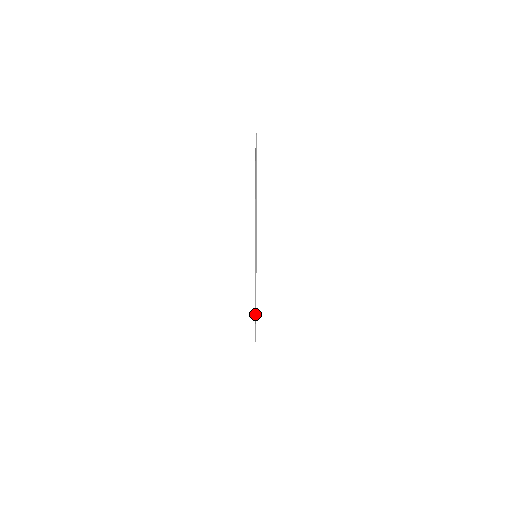
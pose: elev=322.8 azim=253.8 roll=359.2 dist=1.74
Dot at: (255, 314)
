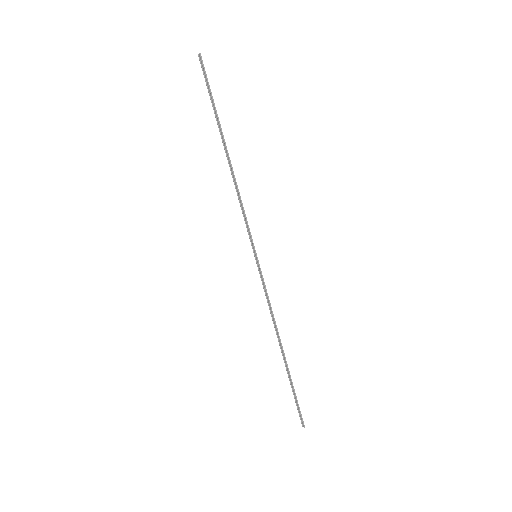
Dot at: (287, 371)
